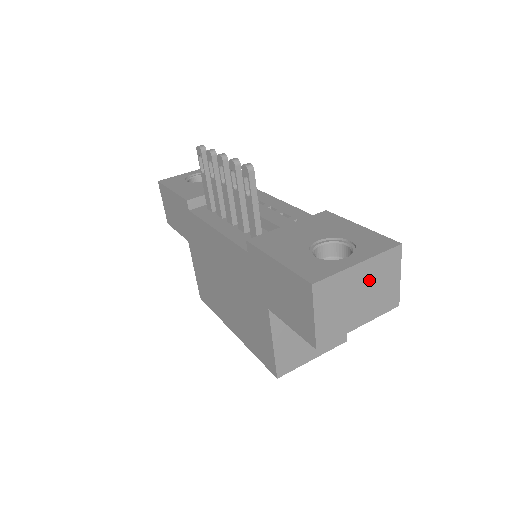
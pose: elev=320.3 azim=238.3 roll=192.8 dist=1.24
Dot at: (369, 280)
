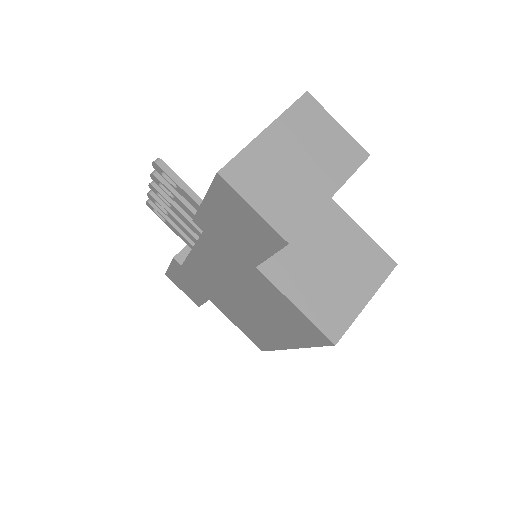
Dot at: (296, 142)
